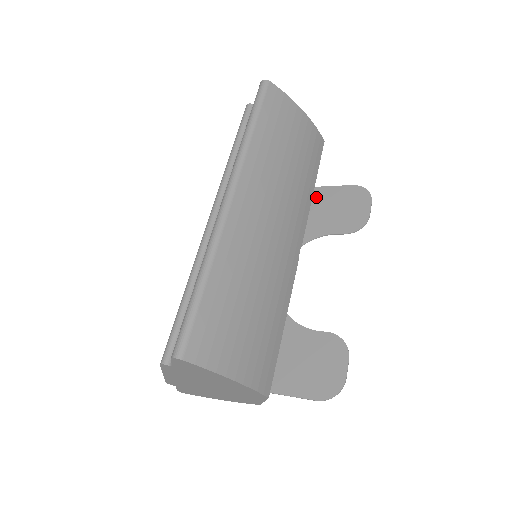
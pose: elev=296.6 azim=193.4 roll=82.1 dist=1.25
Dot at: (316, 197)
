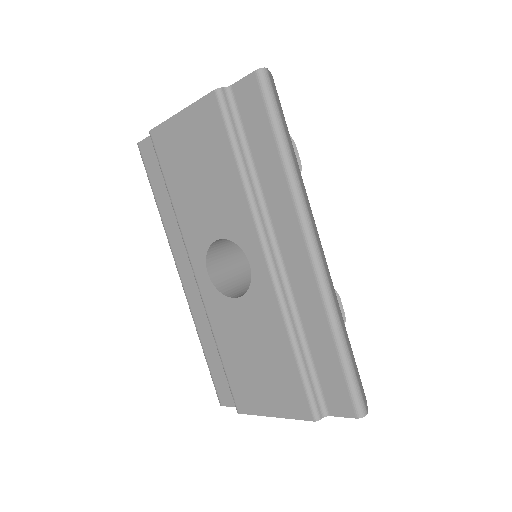
Dot at: occluded
